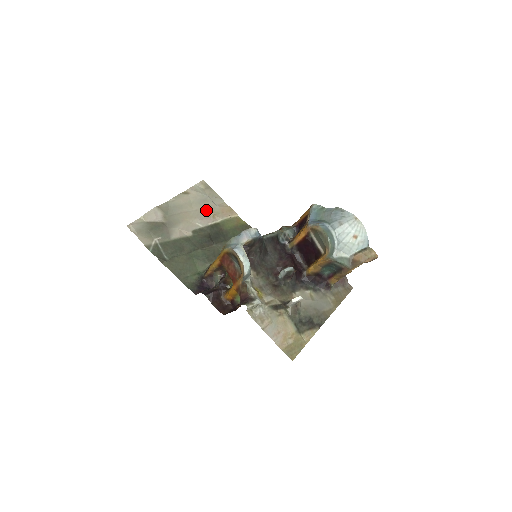
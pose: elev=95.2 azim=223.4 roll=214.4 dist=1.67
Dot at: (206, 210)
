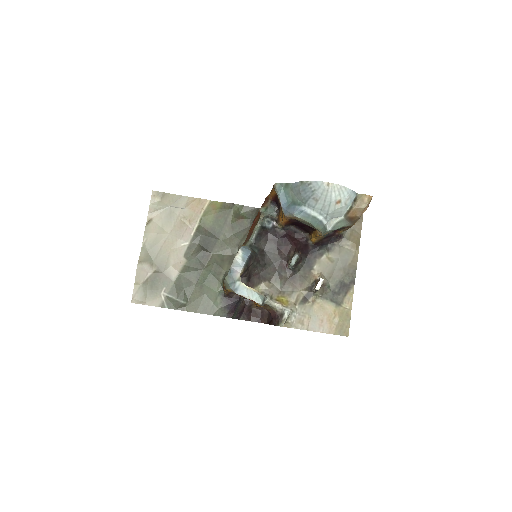
Dot at: (179, 223)
